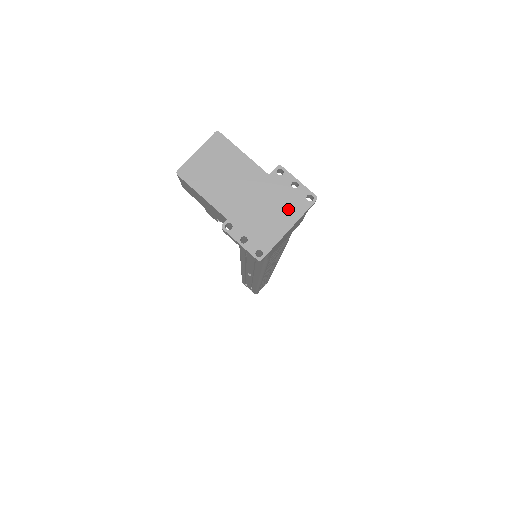
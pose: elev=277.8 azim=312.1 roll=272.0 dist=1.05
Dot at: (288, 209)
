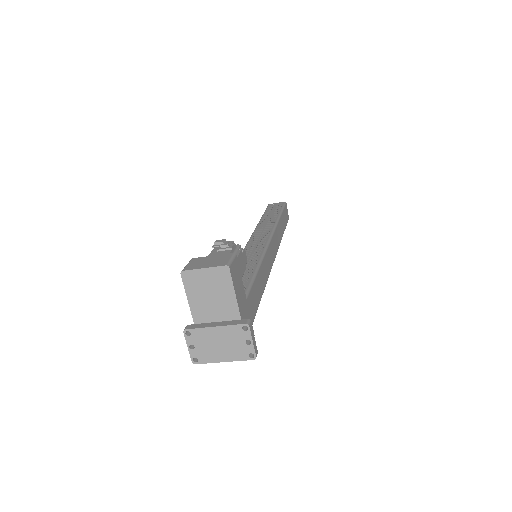
Dot at: (232, 351)
